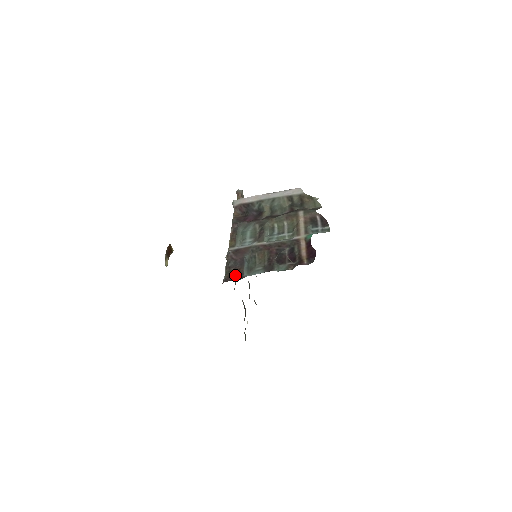
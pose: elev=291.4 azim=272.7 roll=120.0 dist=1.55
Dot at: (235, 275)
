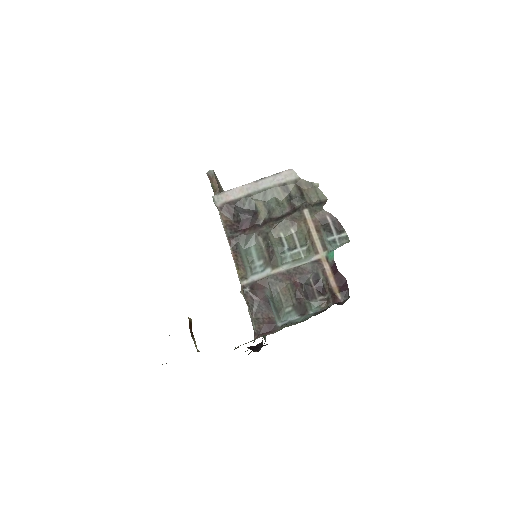
Dot at: (267, 325)
